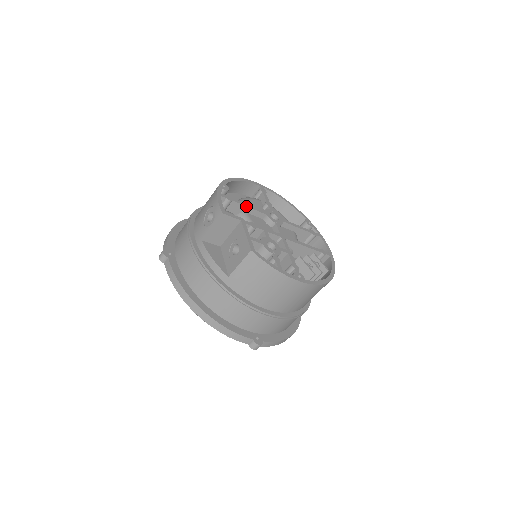
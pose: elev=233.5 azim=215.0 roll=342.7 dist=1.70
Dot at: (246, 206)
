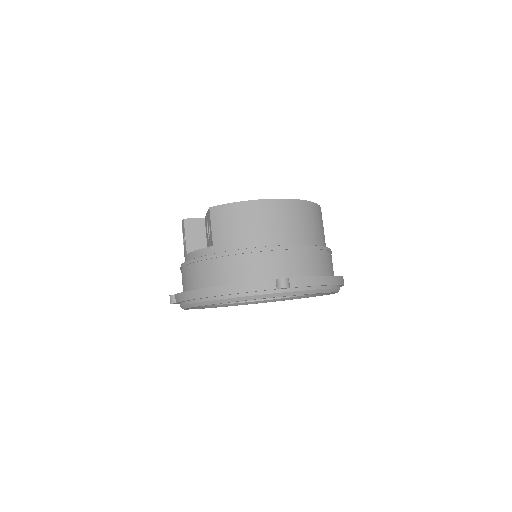
Dot at: occluded
